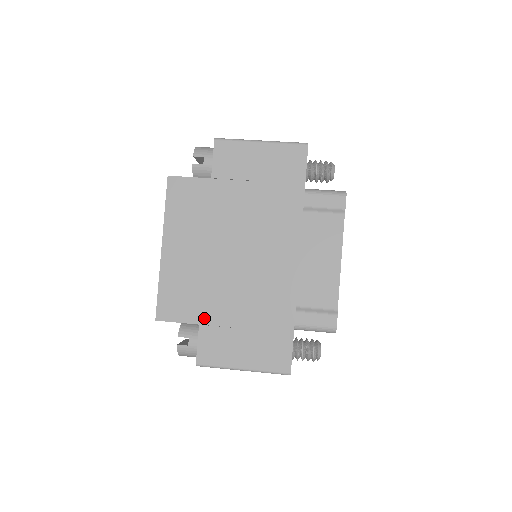
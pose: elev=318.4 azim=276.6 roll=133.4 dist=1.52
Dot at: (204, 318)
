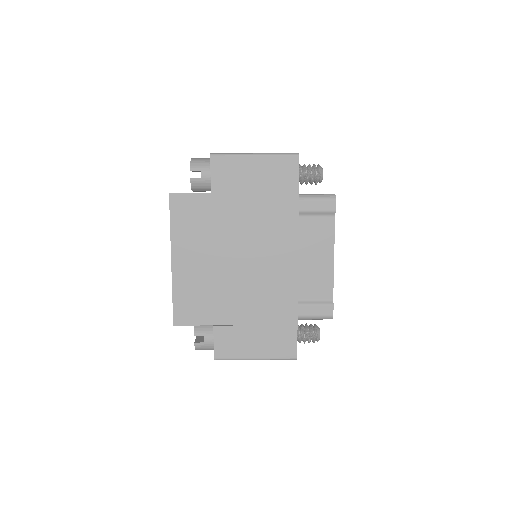
Dot at: (217, 319)
